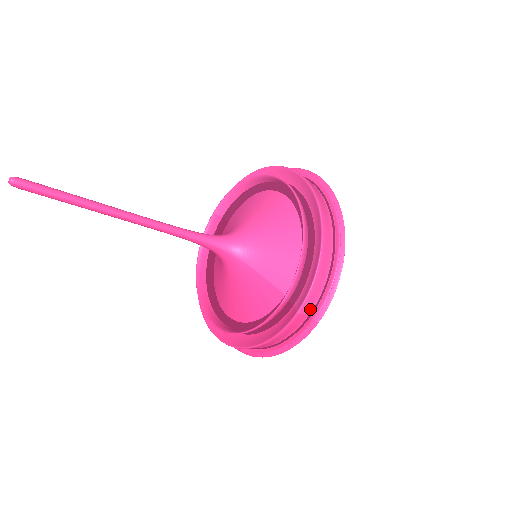
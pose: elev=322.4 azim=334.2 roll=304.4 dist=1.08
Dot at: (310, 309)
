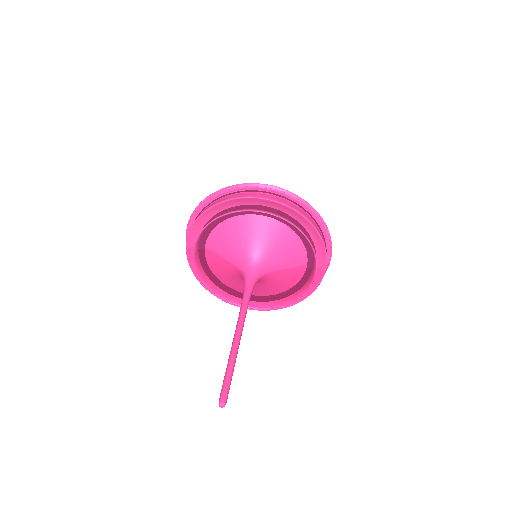
Dot at: occluded
